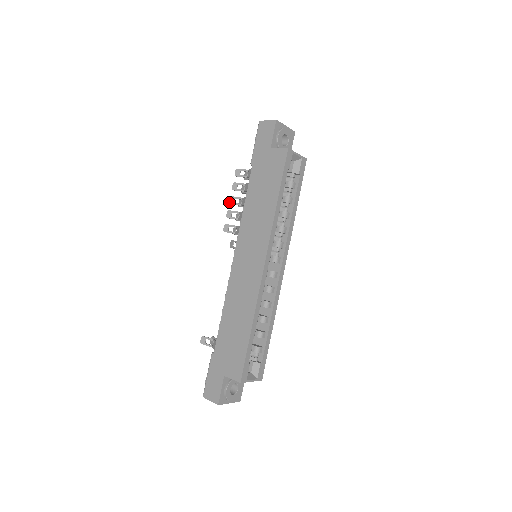
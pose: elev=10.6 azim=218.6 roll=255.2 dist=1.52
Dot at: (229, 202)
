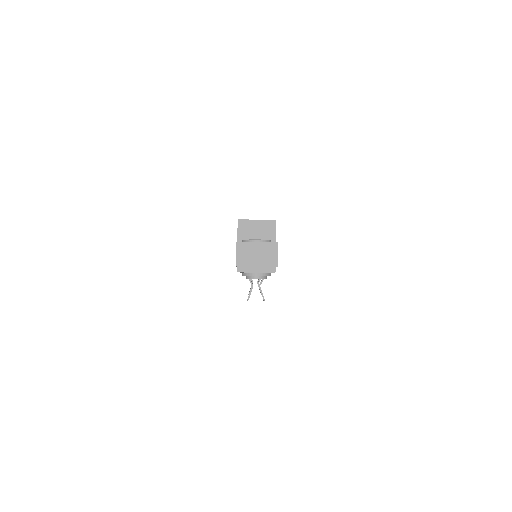
Dot at: occluded
